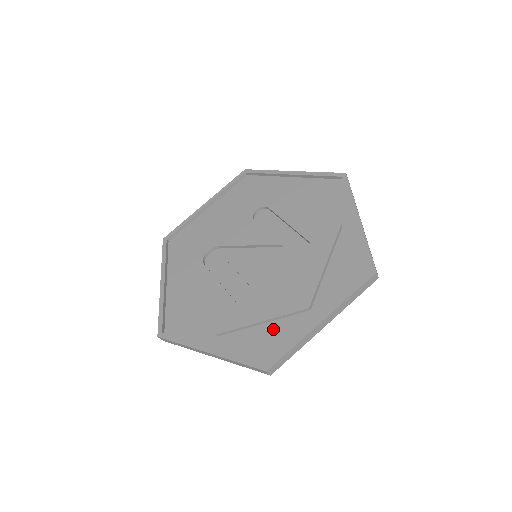
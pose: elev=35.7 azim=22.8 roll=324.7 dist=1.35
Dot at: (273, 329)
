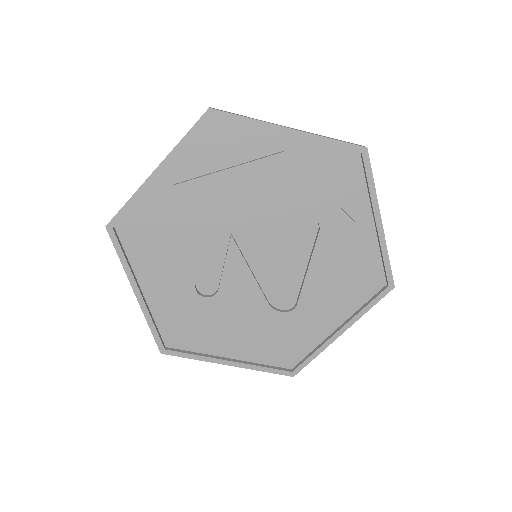
Dot at: (197, 330)
